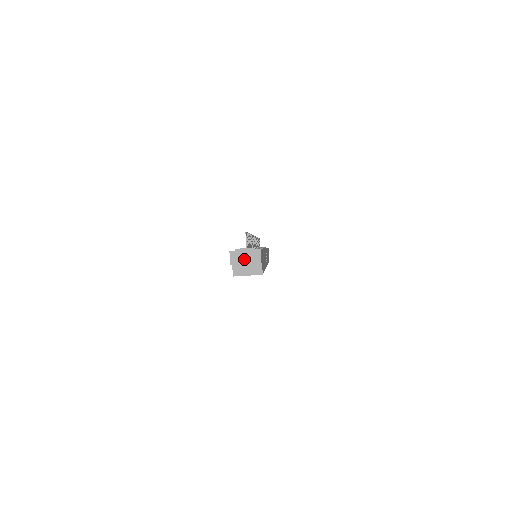
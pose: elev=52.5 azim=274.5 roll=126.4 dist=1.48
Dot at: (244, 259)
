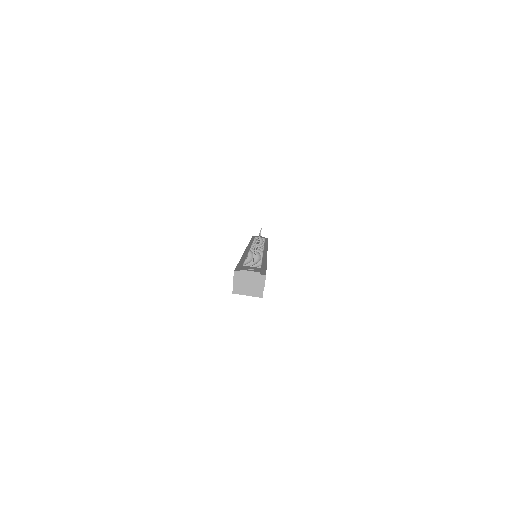
Dot at: (247, 282)
